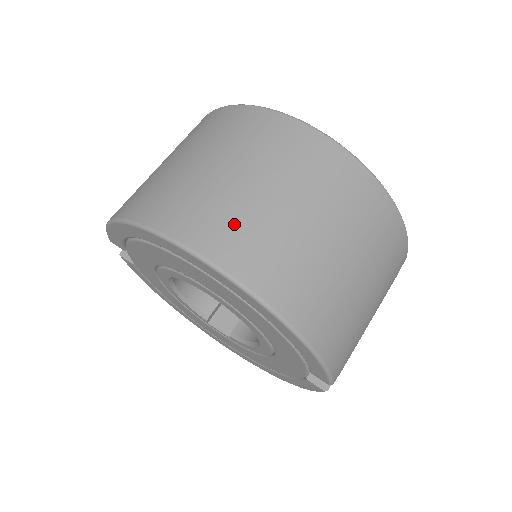
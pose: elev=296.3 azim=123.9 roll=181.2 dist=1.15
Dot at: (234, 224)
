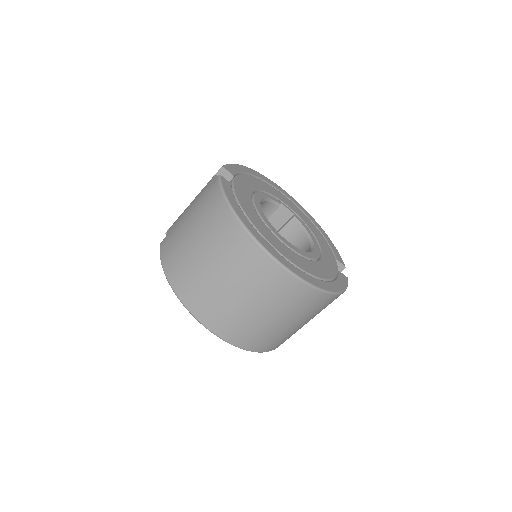
Dot at: (238, 325)
